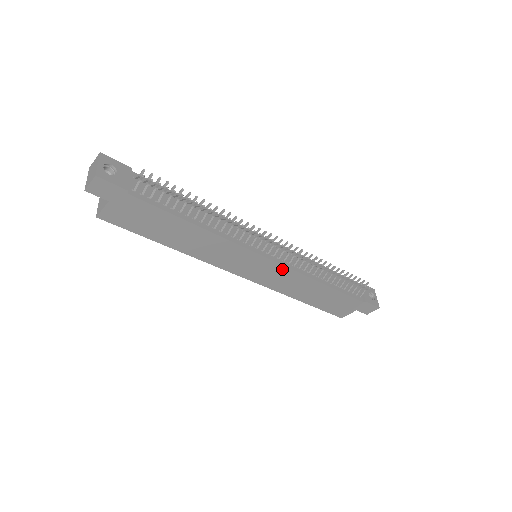
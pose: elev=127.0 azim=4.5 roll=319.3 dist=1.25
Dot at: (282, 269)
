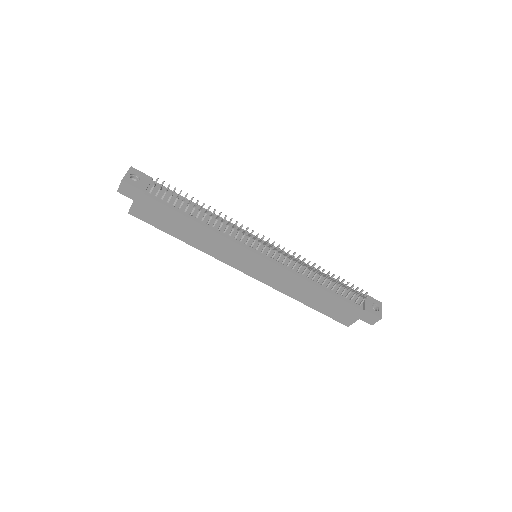
Dot at: (276, 268)
